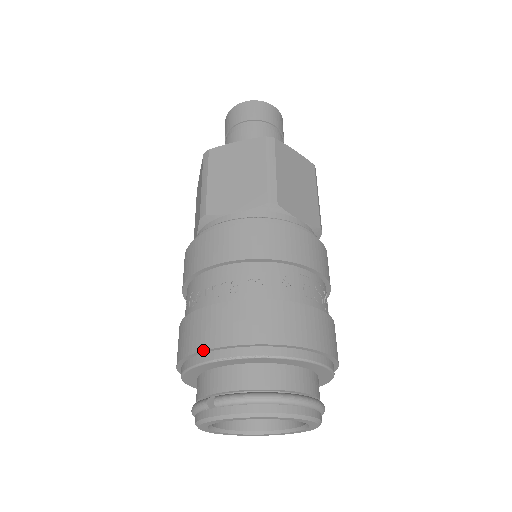
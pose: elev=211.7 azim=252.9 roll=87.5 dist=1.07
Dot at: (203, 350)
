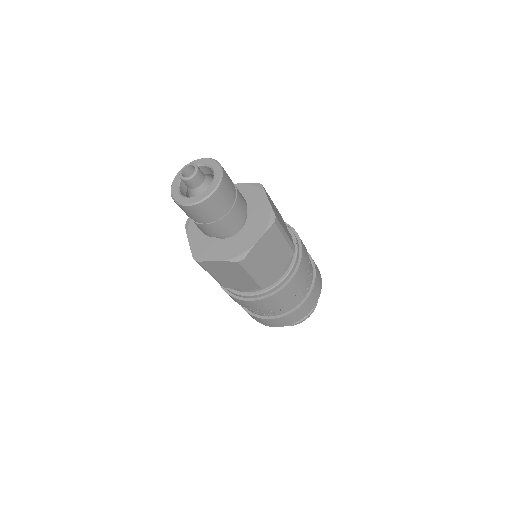
Dot at: occluded
